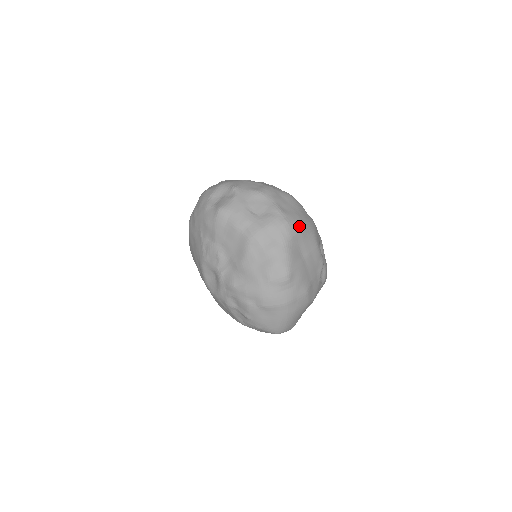
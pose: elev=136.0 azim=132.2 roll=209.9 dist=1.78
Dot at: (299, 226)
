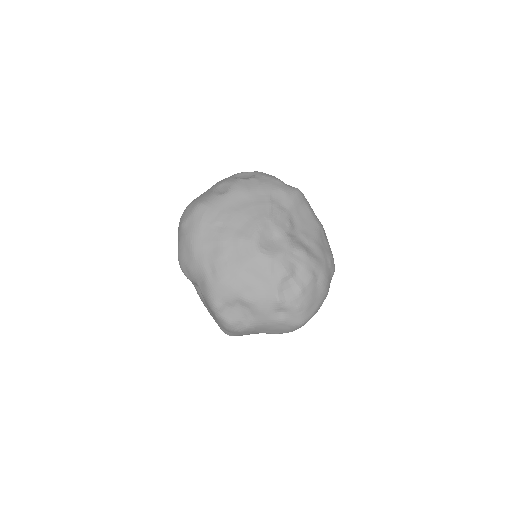
Dot at: occluded
